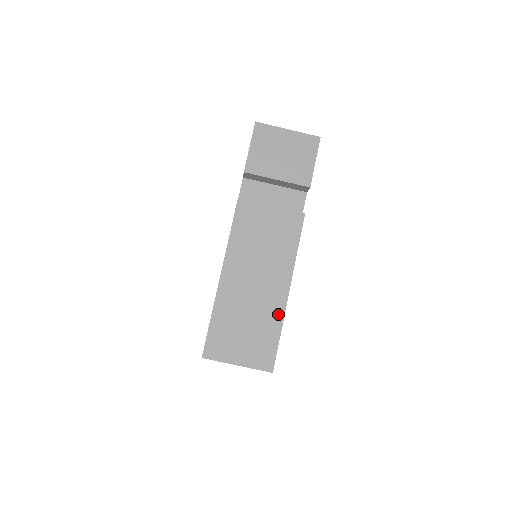
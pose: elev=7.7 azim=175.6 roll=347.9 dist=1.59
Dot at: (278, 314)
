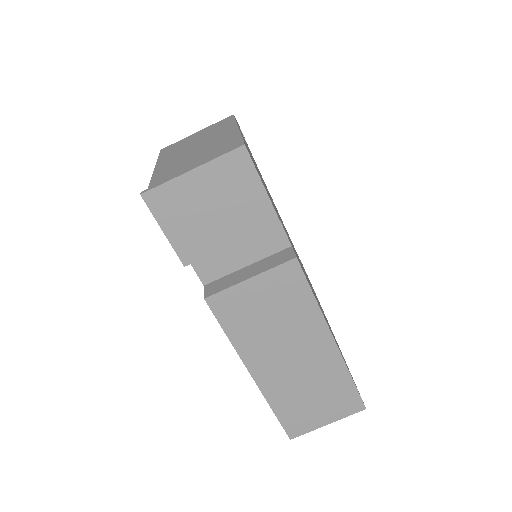
Dot at: (338, 367)
